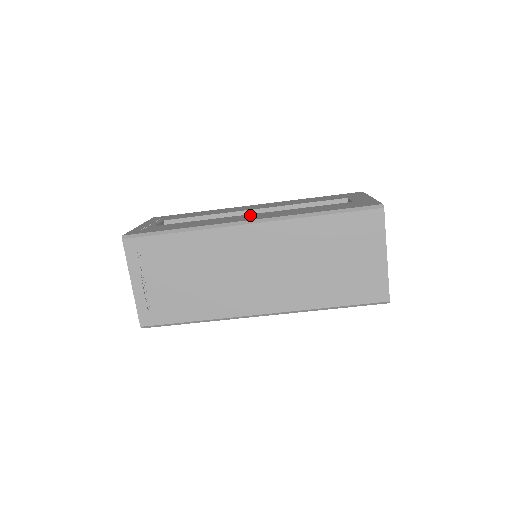
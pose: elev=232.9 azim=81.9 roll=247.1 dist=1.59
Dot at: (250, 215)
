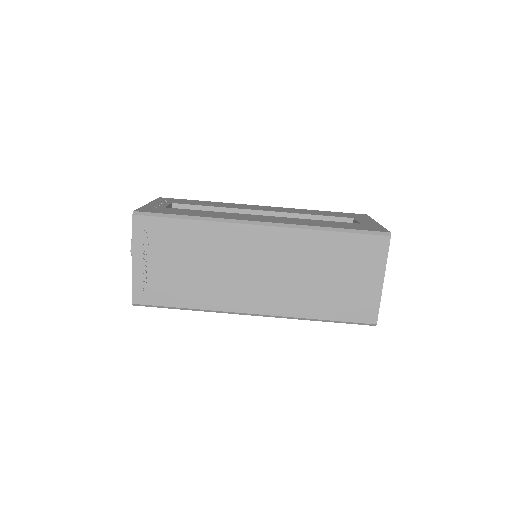
Dot at: (261, 216)
